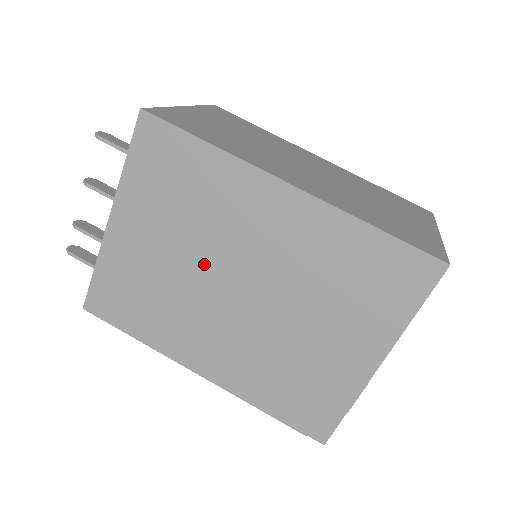
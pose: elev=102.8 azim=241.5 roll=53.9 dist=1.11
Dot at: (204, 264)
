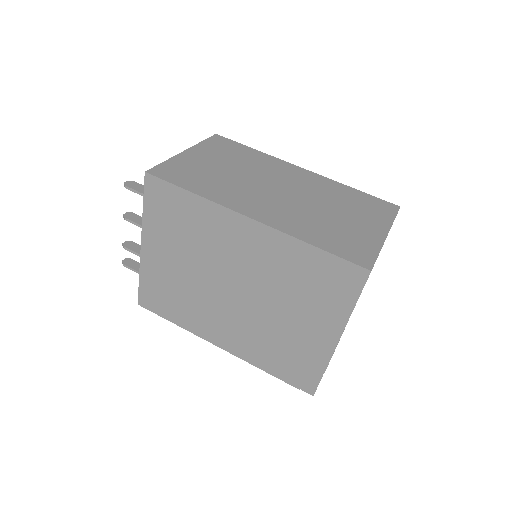
Dot at: (207, 274)
